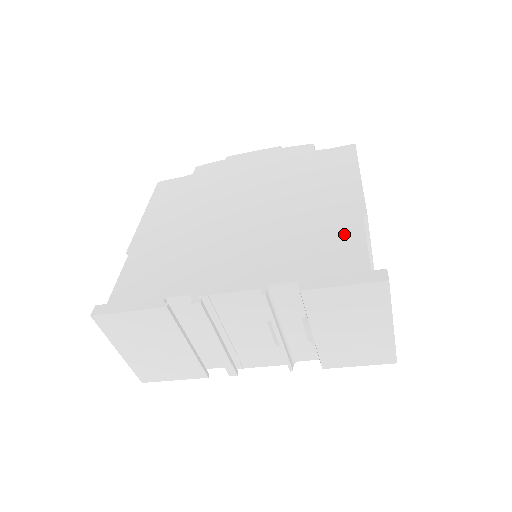
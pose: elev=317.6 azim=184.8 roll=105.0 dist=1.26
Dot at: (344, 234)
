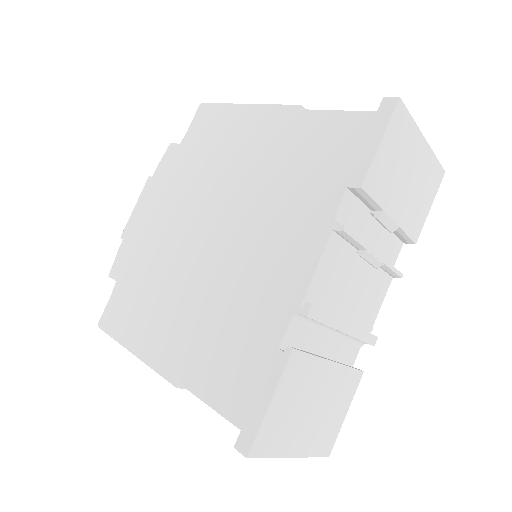
Dot at: (312, 131)
